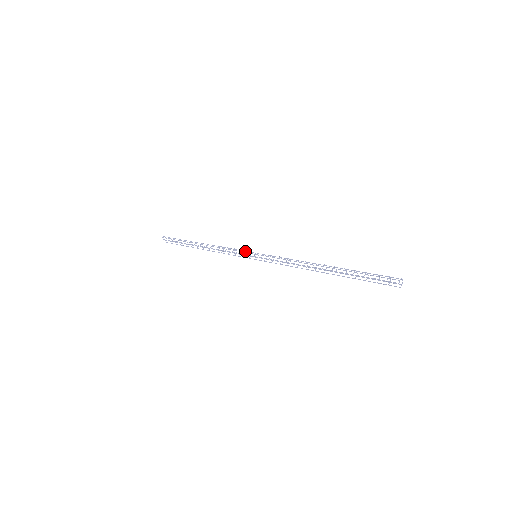
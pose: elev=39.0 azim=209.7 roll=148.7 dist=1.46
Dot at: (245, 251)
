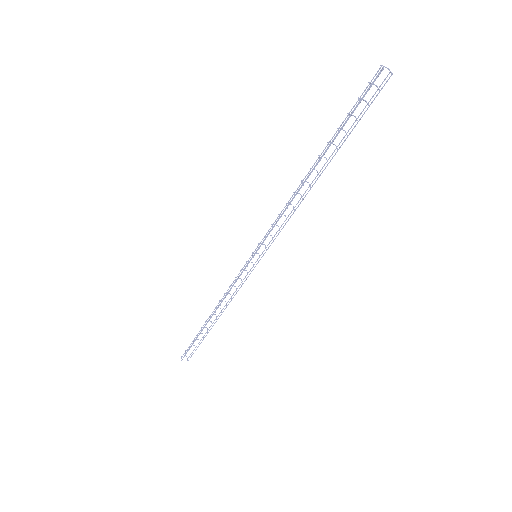
Dot at: occluded
